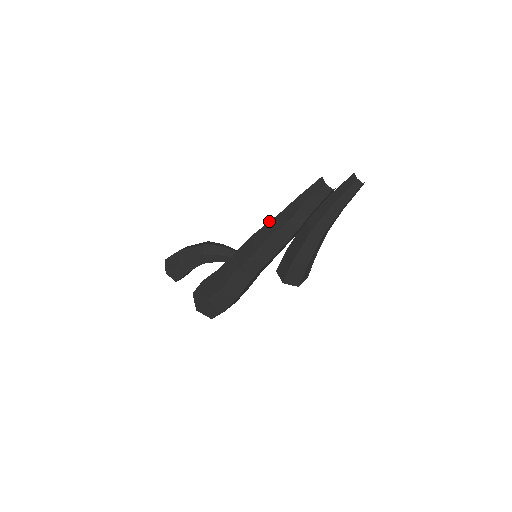
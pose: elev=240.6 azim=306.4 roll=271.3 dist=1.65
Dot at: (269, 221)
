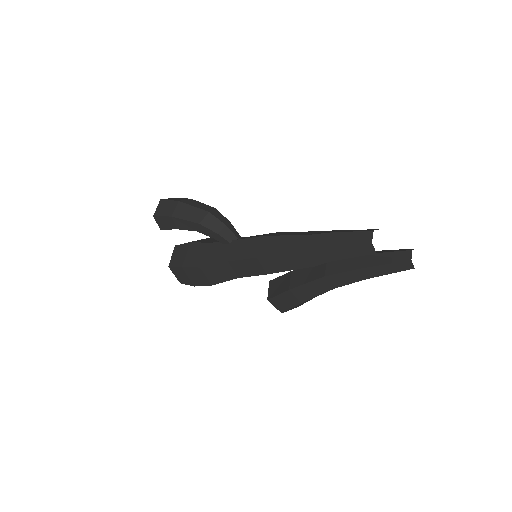
Dot at: (288, 235)
